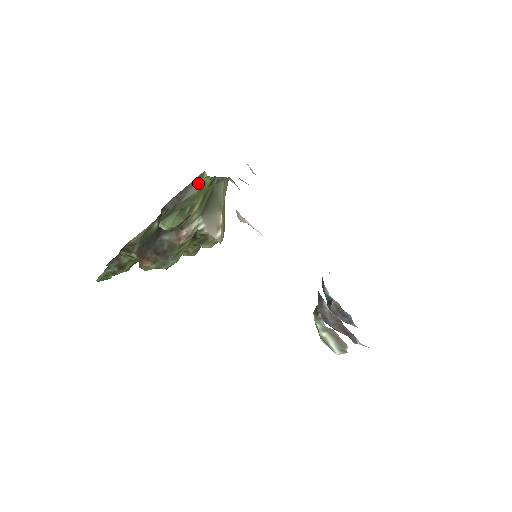
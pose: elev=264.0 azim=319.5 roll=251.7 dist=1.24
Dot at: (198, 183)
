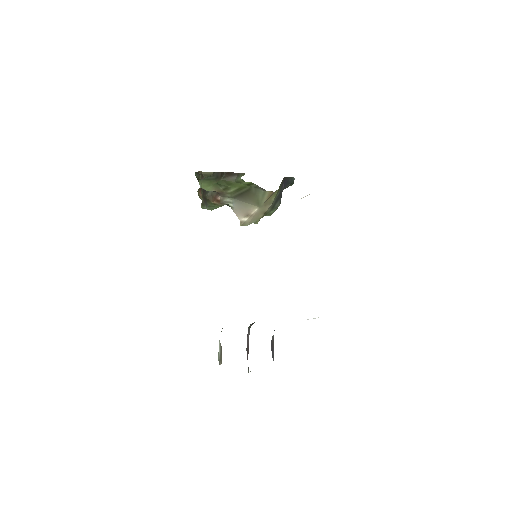
Dot at: (238, 177)
